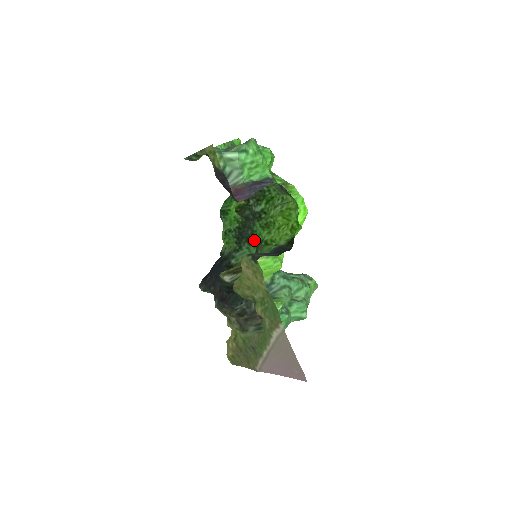
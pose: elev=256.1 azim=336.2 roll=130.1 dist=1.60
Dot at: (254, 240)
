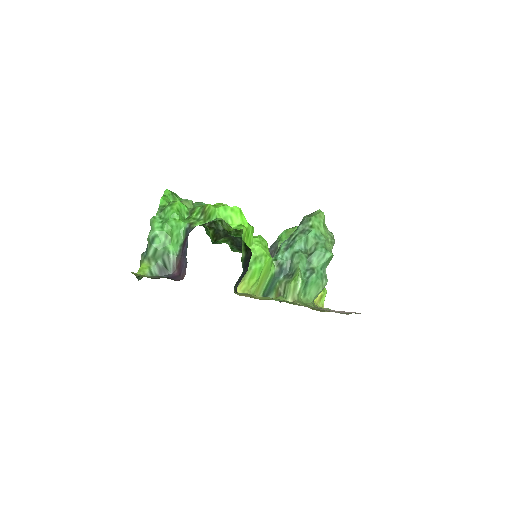
Dot at: occluded
